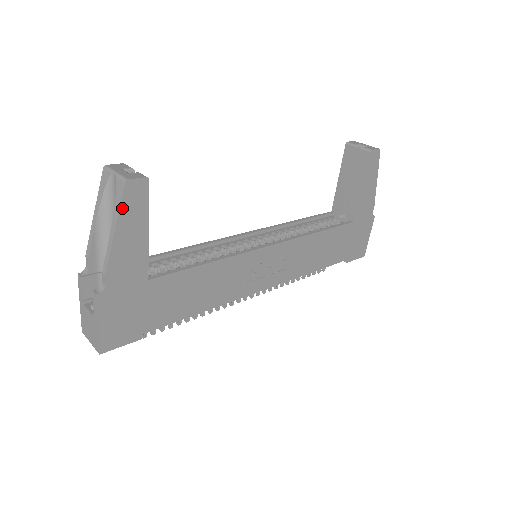
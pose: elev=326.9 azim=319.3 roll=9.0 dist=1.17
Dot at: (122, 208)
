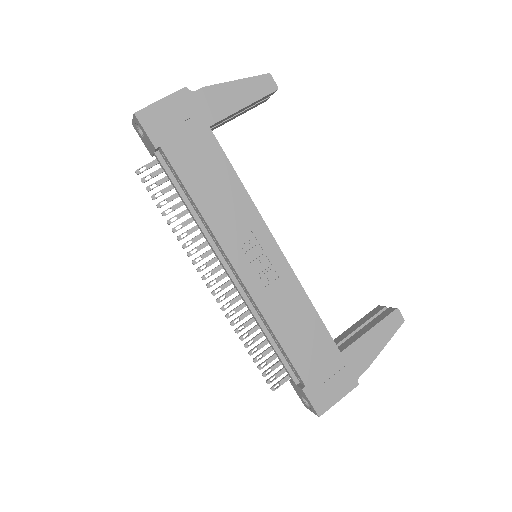
Dot at: (252, 79)
